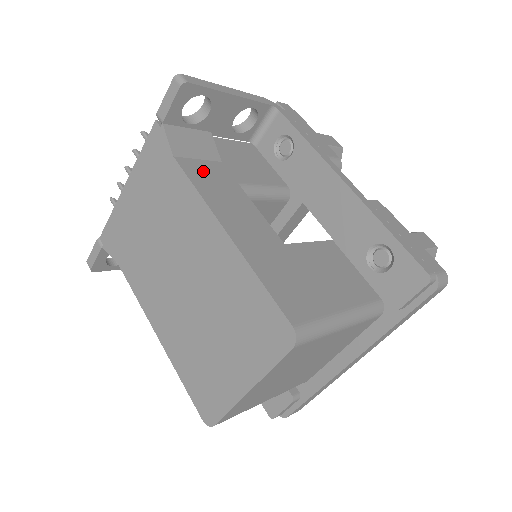
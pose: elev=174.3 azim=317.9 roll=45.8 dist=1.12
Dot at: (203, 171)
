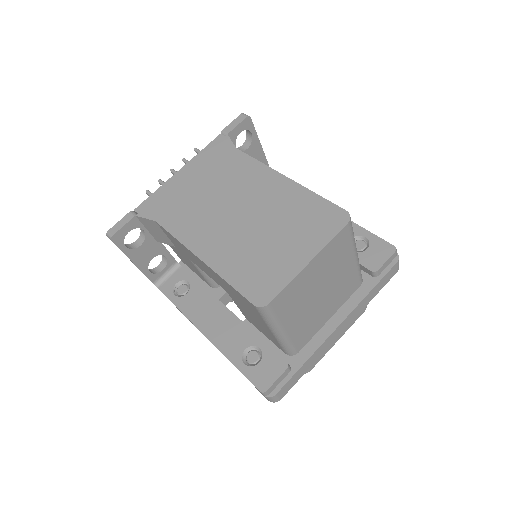
Dot at: occluded
